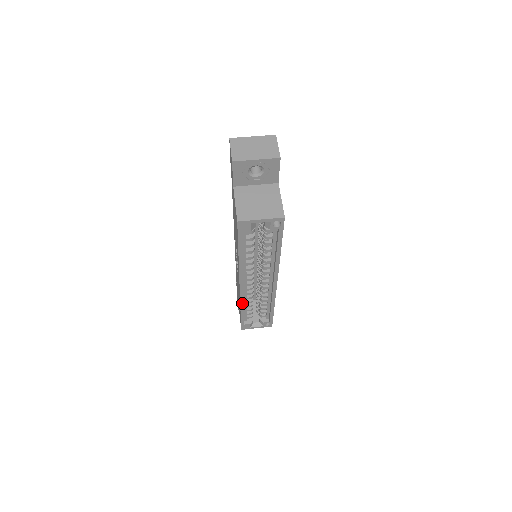
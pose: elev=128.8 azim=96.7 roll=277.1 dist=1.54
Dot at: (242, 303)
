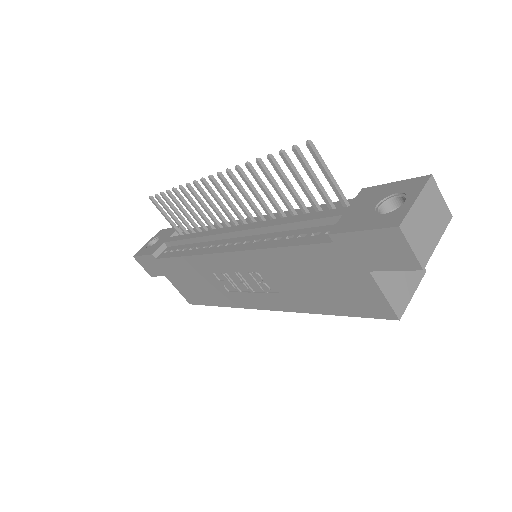
Dot at: (237, 306)
